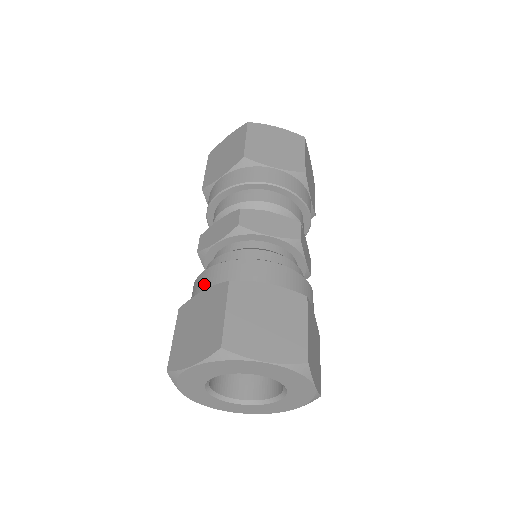
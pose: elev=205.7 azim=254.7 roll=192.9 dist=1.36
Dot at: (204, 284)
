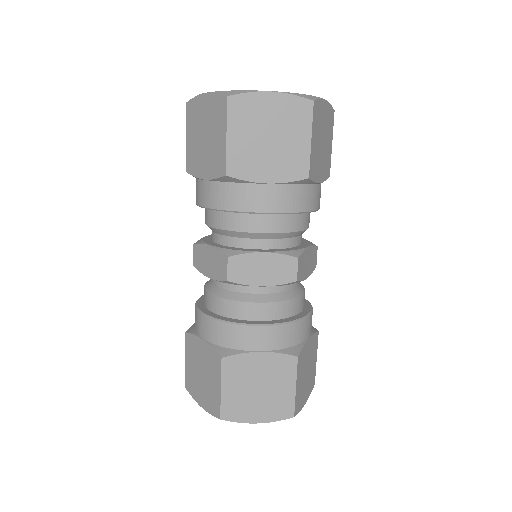
Dot at: (202, 332)
